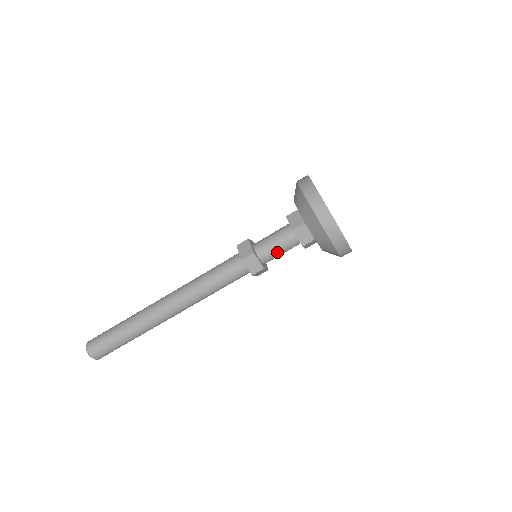
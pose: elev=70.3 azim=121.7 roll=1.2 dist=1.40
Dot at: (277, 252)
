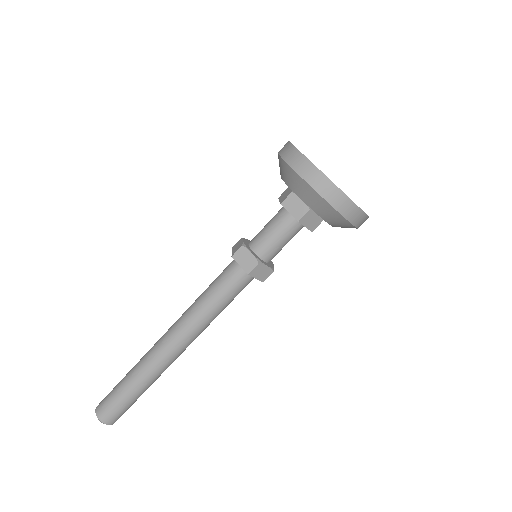
Dot at: (273, 240)
